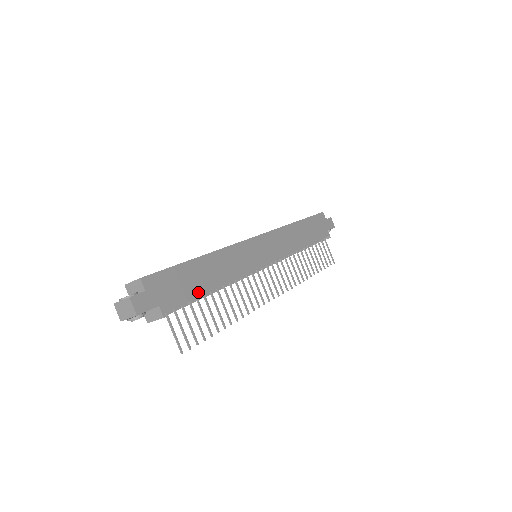
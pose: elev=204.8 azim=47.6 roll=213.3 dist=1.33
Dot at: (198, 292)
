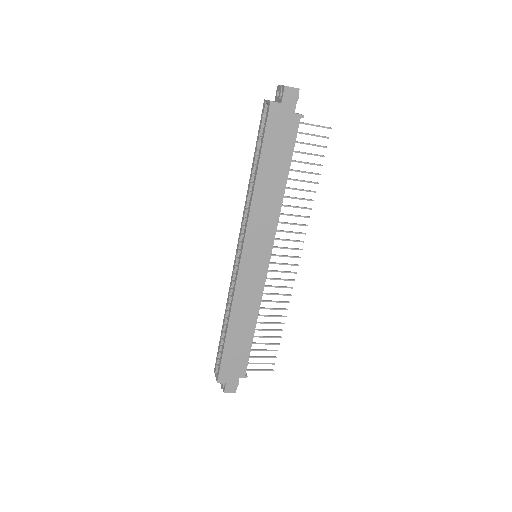
Dot at: (248, 346)
